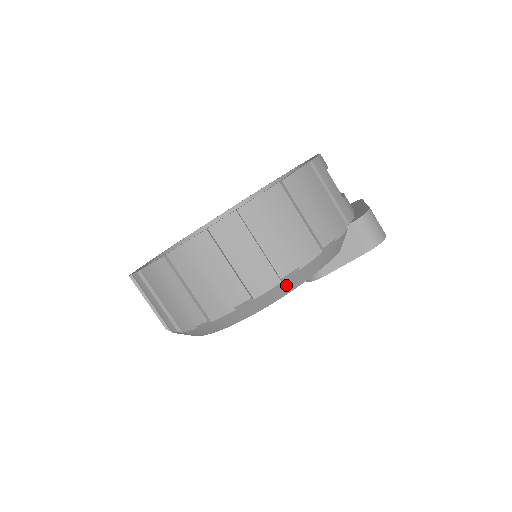
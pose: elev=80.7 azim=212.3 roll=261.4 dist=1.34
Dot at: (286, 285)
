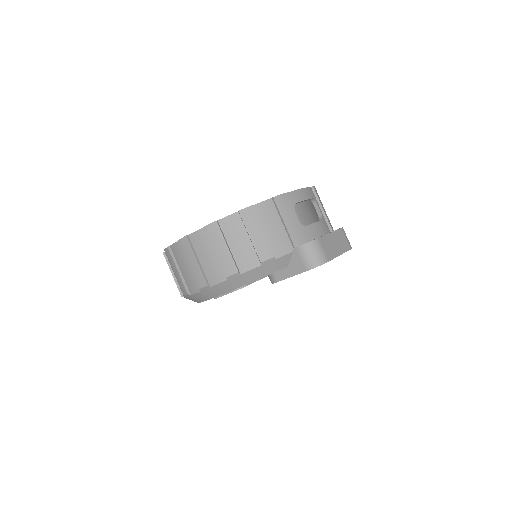
Dot at: (233, 282)
